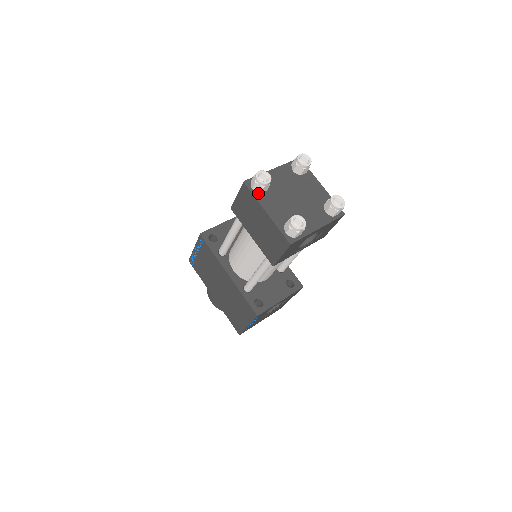
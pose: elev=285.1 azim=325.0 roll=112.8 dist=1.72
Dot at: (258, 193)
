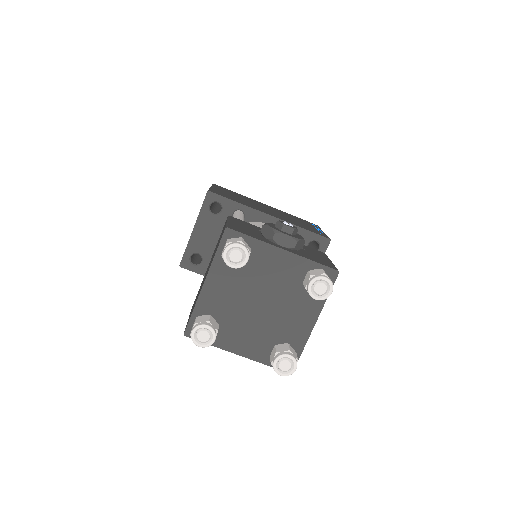
Dot at: occluded
